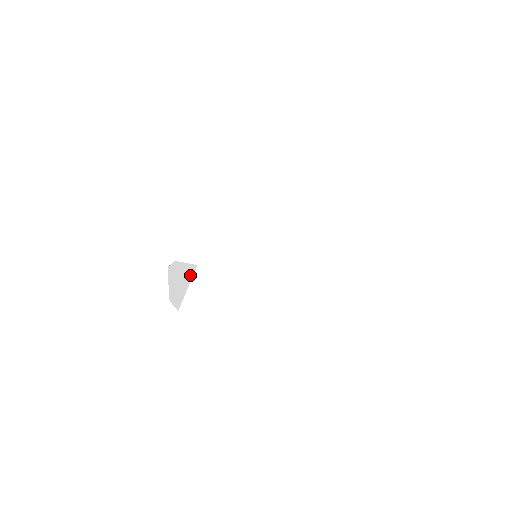
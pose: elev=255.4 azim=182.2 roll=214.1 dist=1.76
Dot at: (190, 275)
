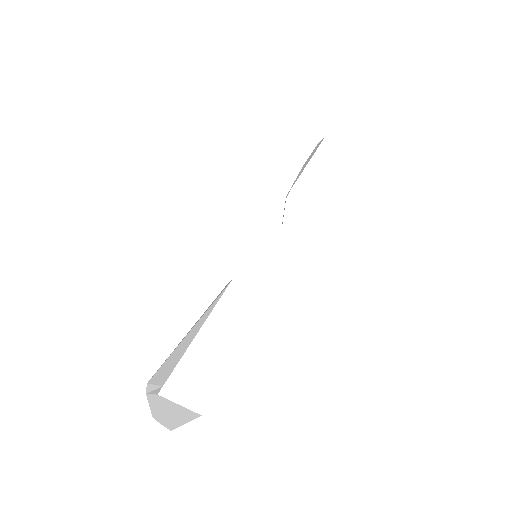
Dot at: (188, 417)
